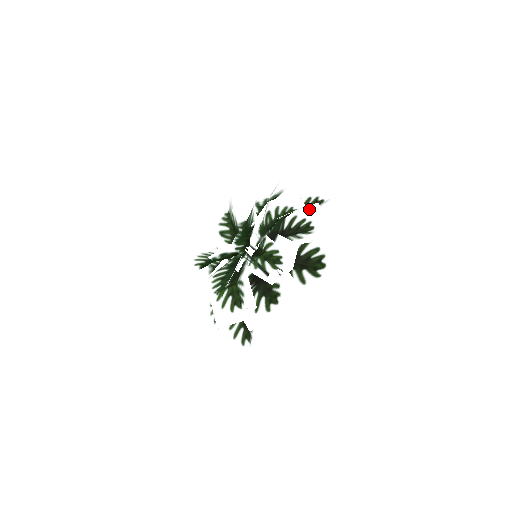
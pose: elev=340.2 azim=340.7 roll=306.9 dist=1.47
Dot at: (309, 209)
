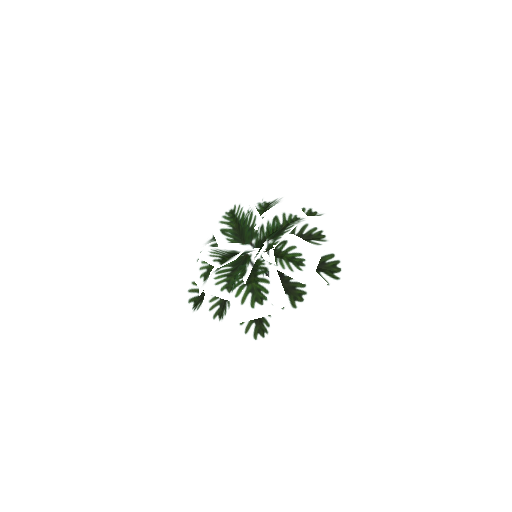
Dot at: (320, 219)
